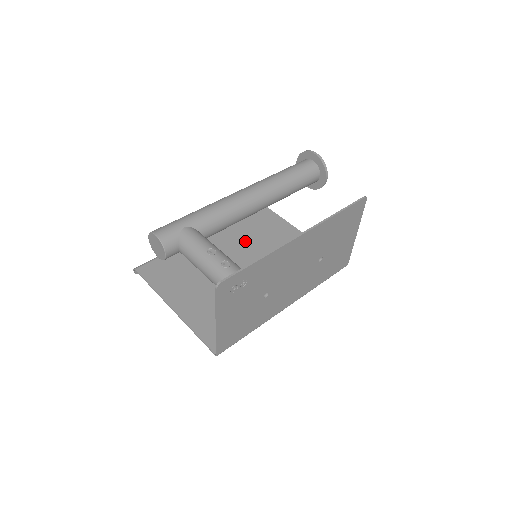
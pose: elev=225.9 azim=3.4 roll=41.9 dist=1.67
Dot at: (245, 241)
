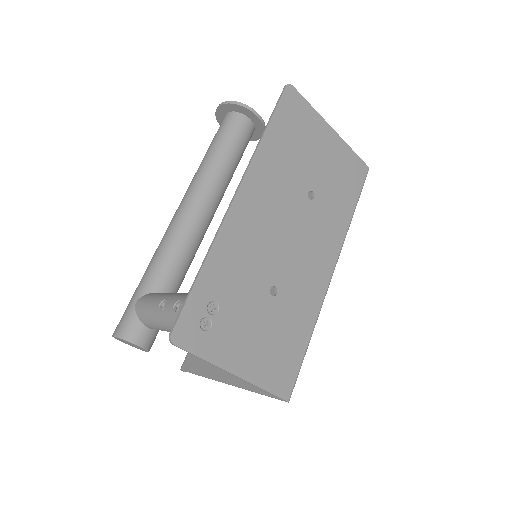
Dot at: occluded
